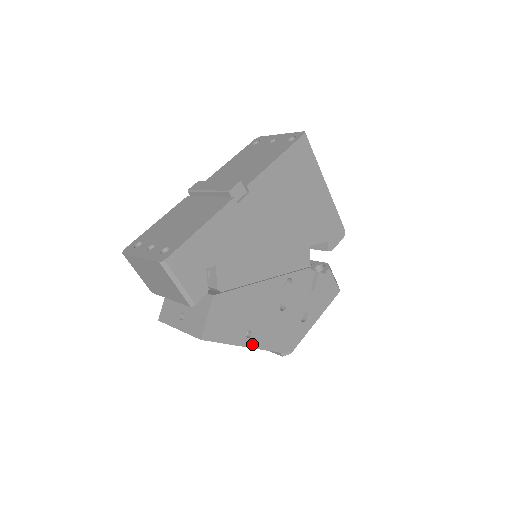
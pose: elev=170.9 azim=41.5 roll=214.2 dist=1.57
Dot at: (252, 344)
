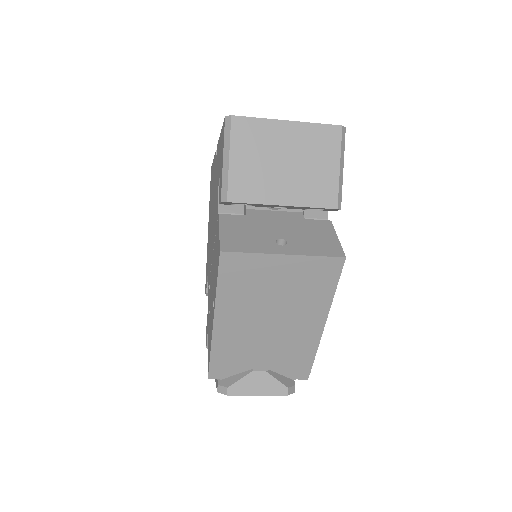
Dot at: (322, 326)
